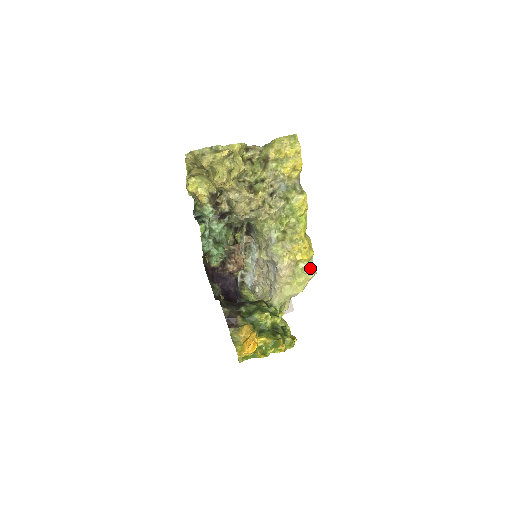
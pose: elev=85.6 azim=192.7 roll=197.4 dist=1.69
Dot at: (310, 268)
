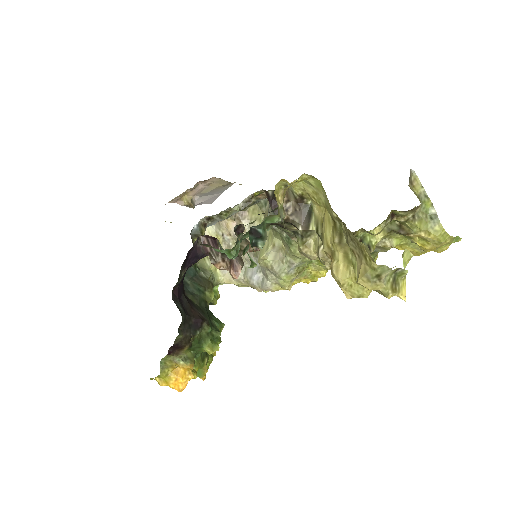
Dot at: occluded
